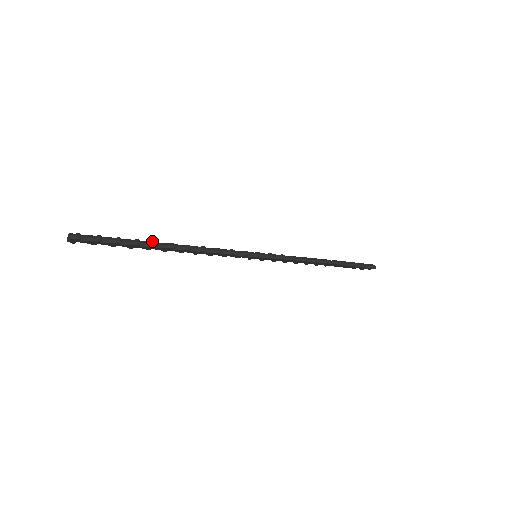
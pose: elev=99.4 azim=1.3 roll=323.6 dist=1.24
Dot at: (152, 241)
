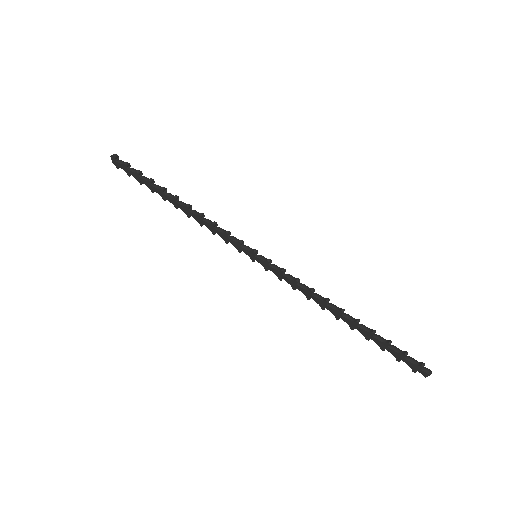
Dot at: (165, 188)
